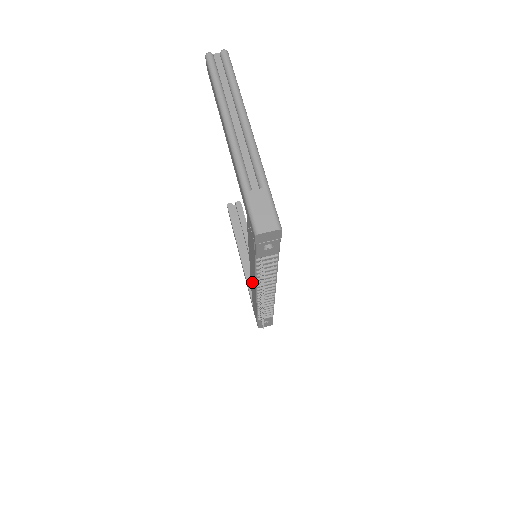
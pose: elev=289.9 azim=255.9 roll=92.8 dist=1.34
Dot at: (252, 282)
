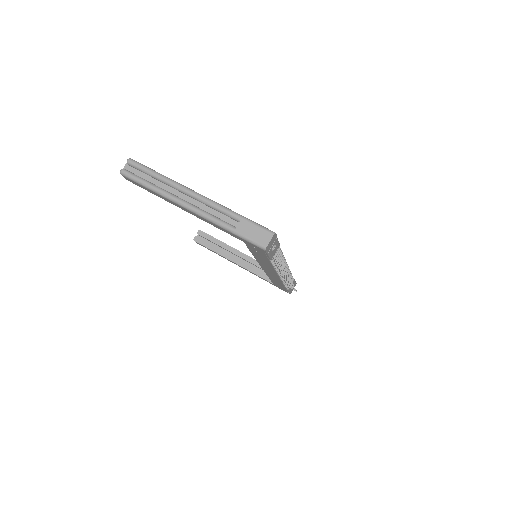
Dot at: (269, 273)
